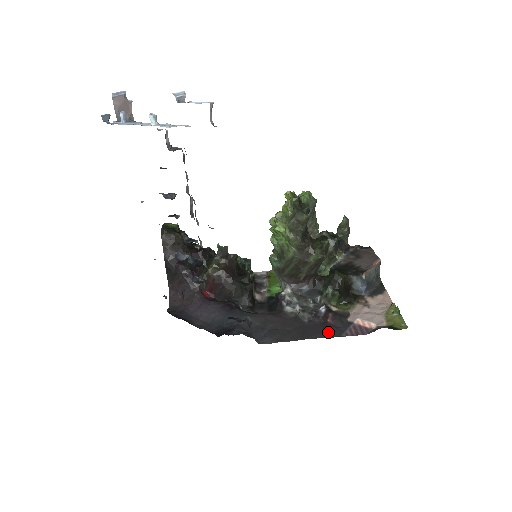
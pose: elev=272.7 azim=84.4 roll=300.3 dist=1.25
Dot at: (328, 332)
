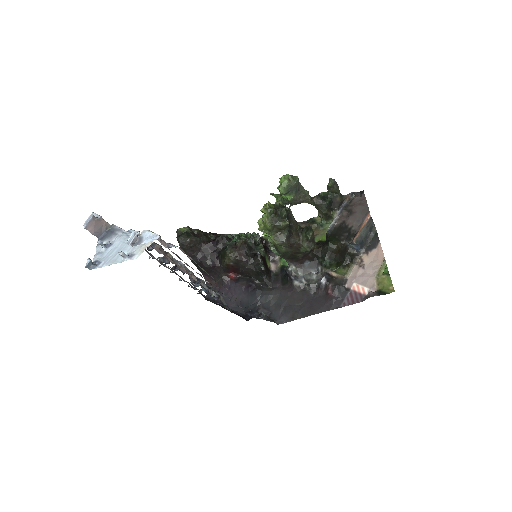
Dot at: (329, 305)
